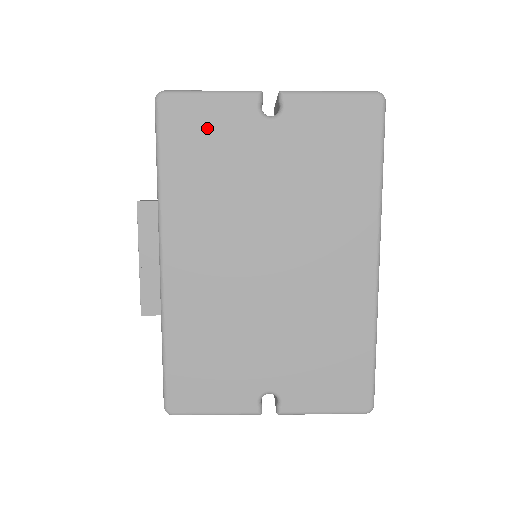
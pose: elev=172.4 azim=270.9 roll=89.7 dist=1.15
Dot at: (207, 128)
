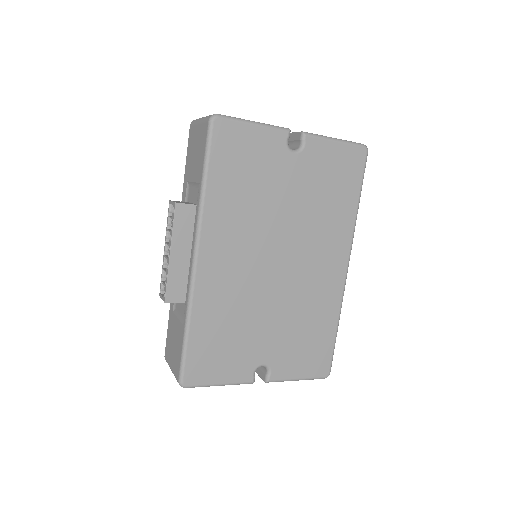
Dot at: (248, 151)
